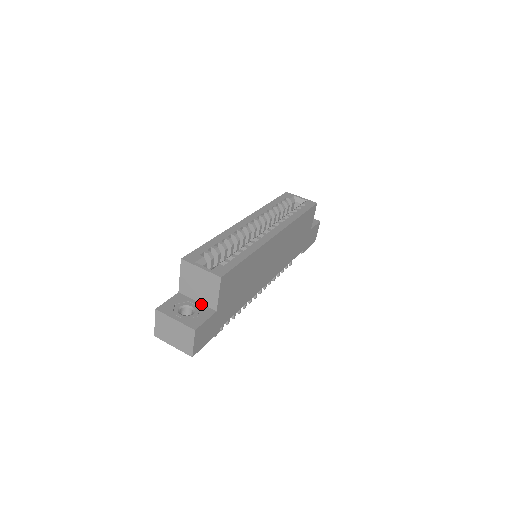
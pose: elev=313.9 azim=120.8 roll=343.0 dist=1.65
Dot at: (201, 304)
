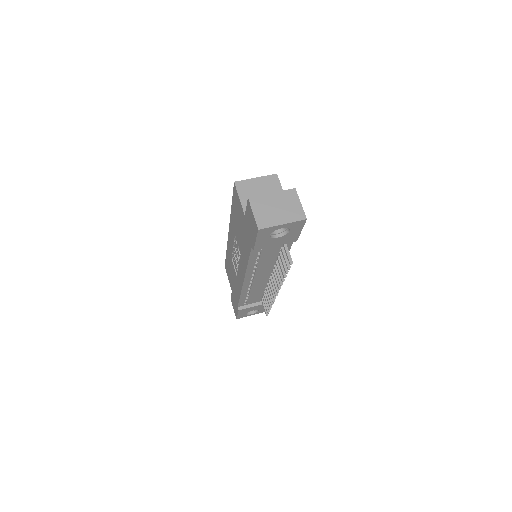
Dot at: occluded
